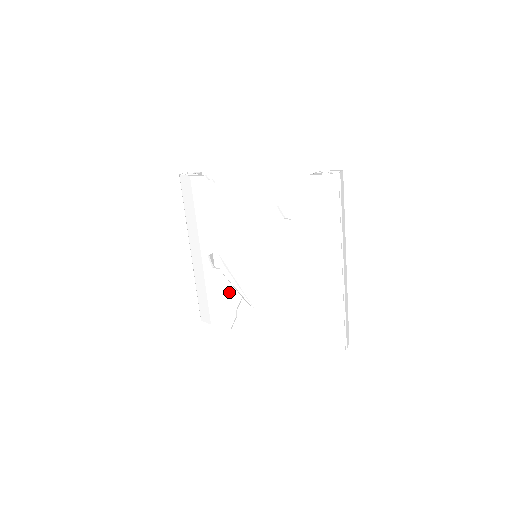
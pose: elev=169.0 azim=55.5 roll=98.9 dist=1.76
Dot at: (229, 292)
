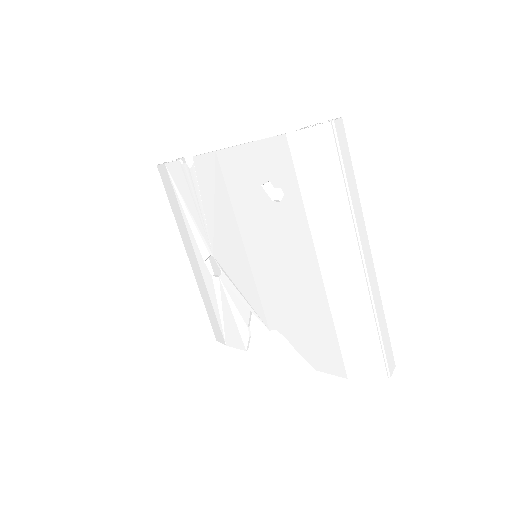
Dot at: (236, 305)
